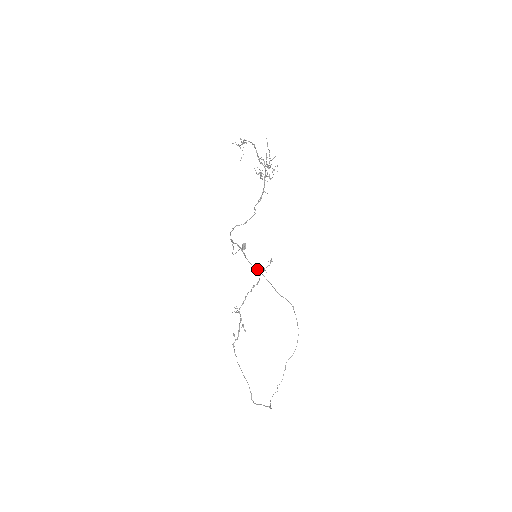
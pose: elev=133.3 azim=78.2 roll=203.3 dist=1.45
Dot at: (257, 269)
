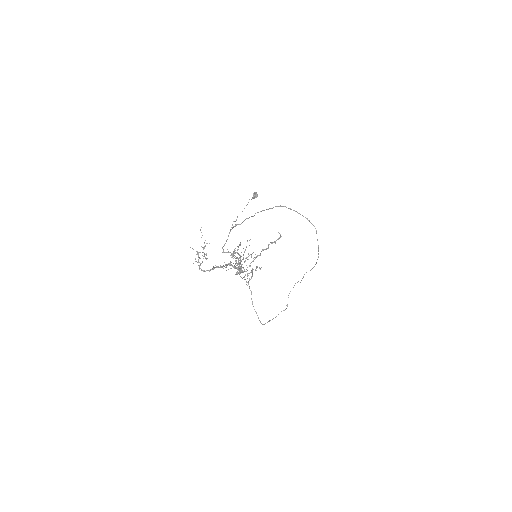
Dot at: occluded
